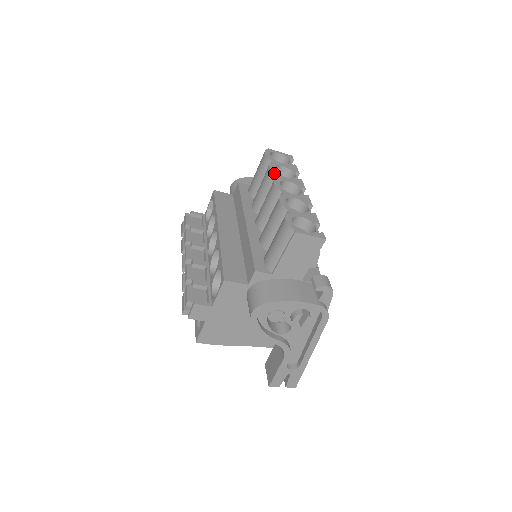
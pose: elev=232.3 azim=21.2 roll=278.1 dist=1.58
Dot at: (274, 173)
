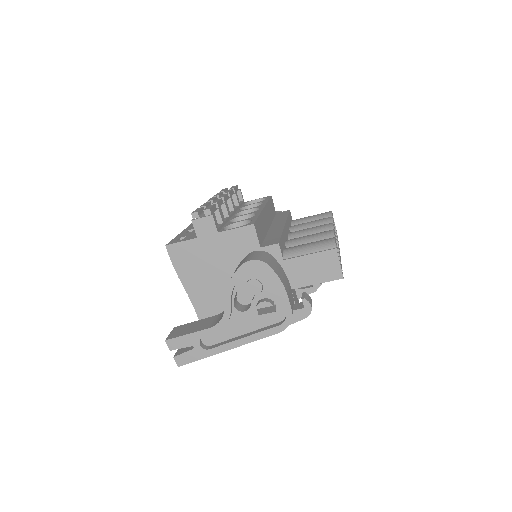
Dot at: (333, 222)
